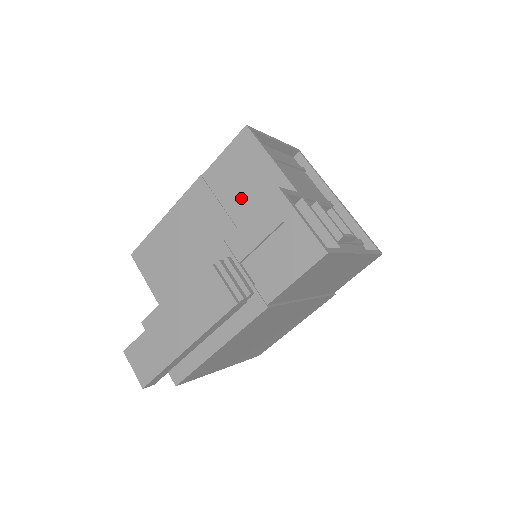
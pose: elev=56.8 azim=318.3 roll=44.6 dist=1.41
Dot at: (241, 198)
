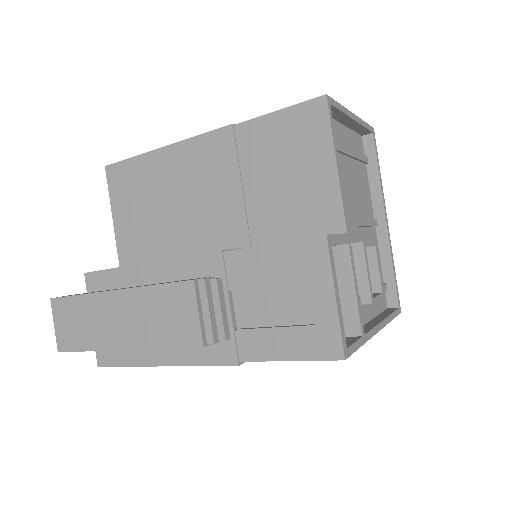
Dot at: (271, 190)
